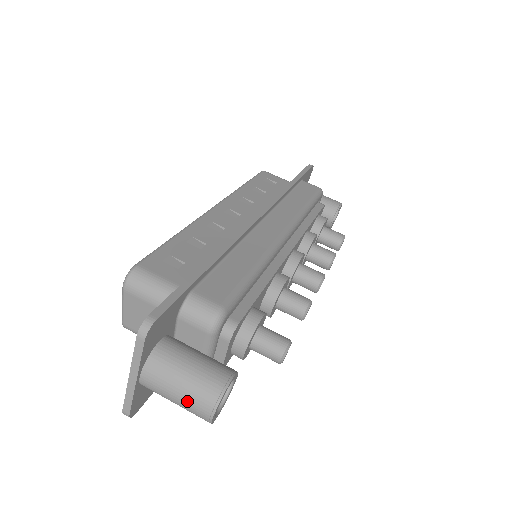
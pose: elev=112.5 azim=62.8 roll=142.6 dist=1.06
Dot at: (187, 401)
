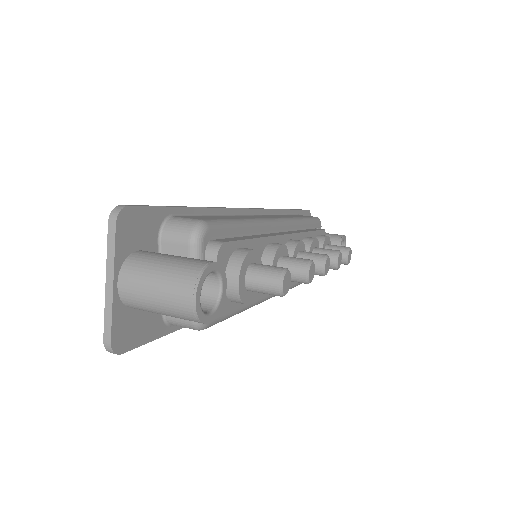
Dot at: (167, 290)
